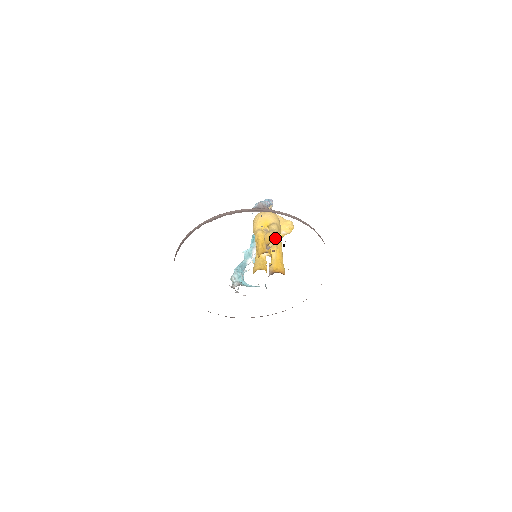
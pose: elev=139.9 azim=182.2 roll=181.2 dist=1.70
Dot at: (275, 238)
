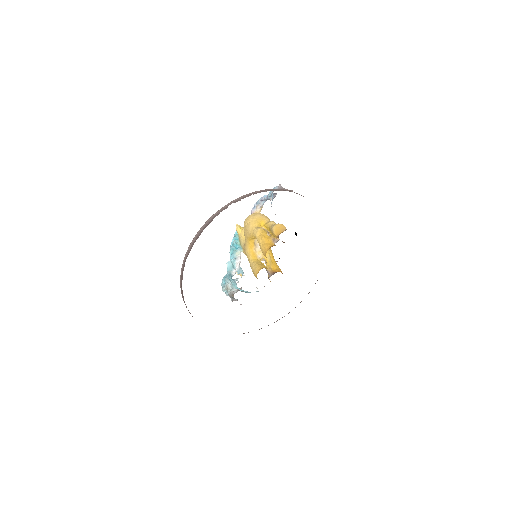
Dot at: (285, 228)
